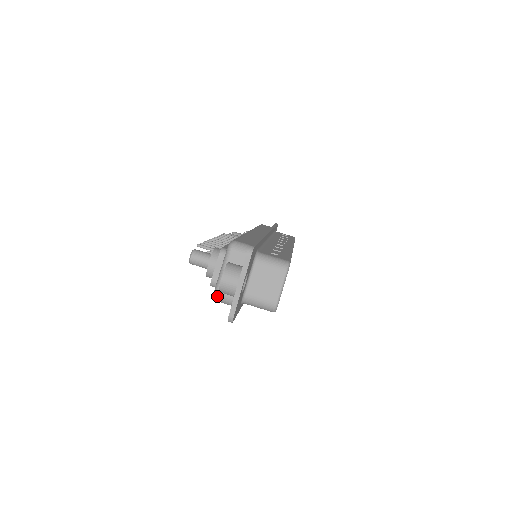
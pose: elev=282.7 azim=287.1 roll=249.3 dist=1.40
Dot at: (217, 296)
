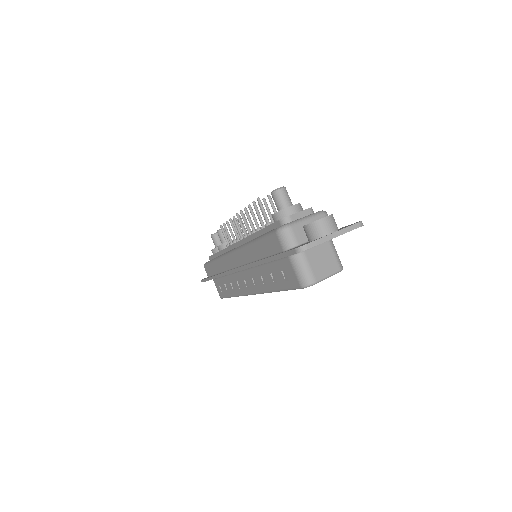
Dot at: (287, 229)
